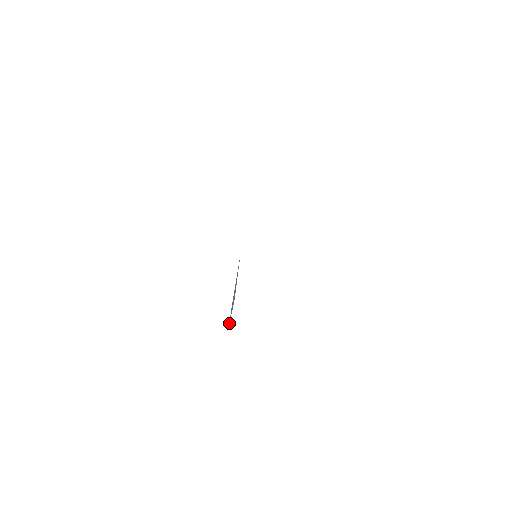
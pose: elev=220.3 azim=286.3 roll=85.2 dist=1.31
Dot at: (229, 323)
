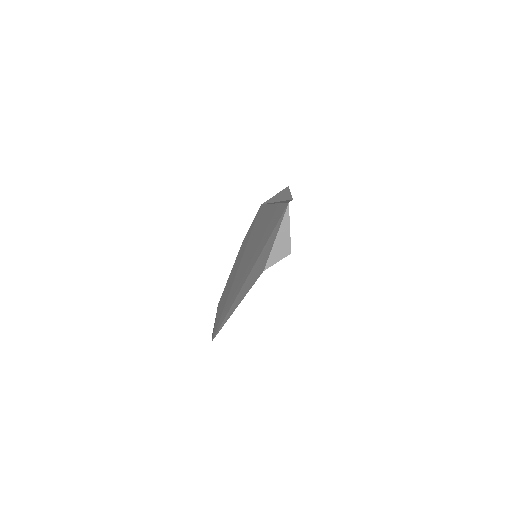
Dot at: (216, 313)
